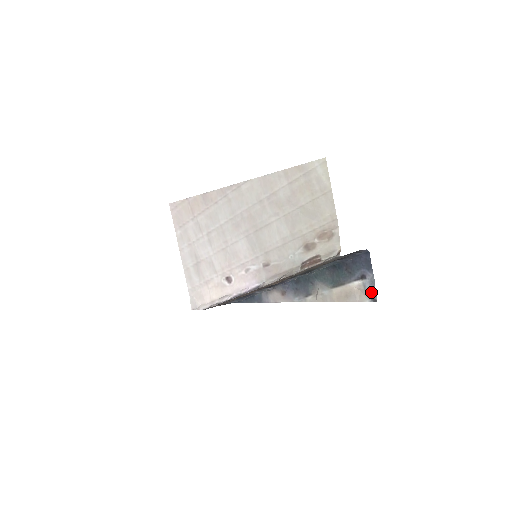
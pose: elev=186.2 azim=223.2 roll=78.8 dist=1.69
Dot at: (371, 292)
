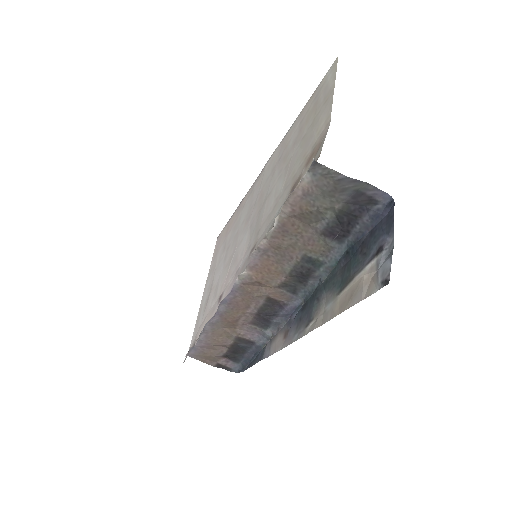
Dot at: (384, 270)
